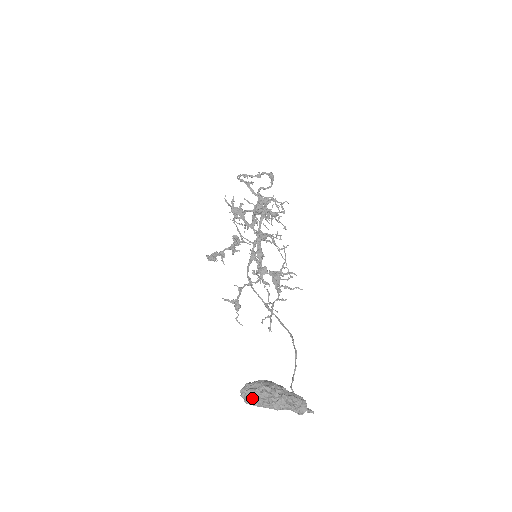
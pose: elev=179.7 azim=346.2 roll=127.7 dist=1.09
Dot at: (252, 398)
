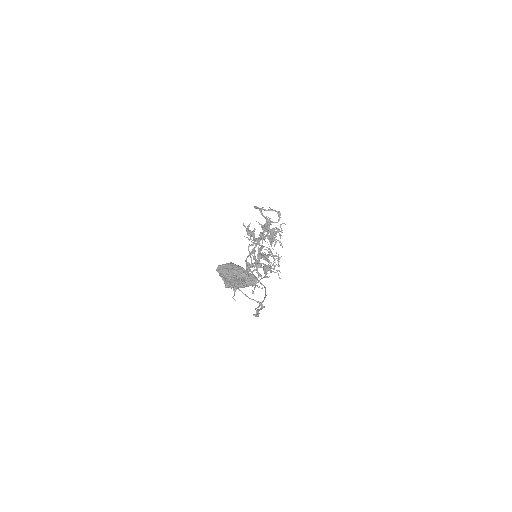
Dot at: (223, 268)
